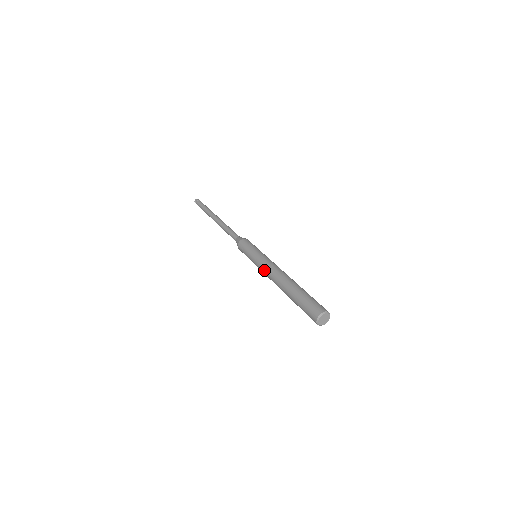
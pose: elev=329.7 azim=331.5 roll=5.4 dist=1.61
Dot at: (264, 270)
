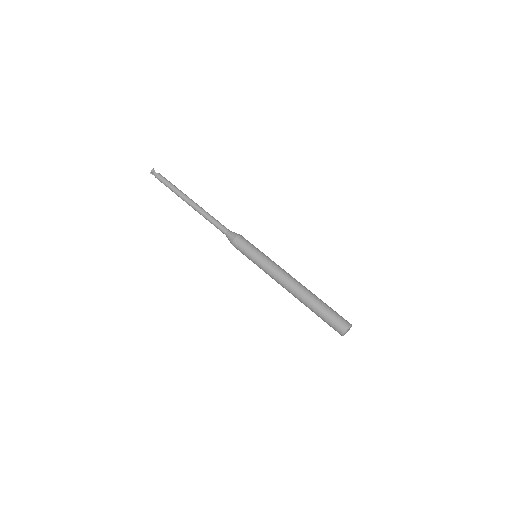
Dot at: occluded
